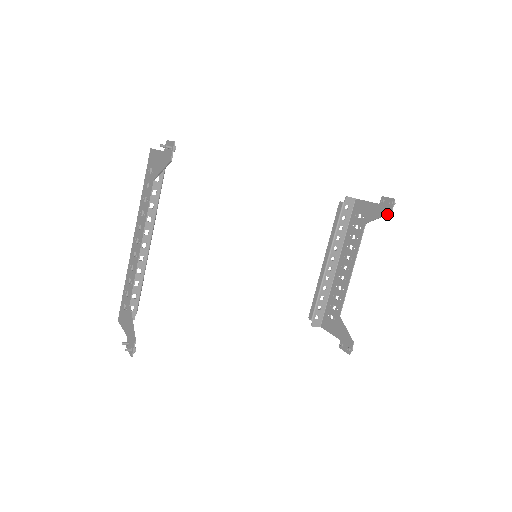
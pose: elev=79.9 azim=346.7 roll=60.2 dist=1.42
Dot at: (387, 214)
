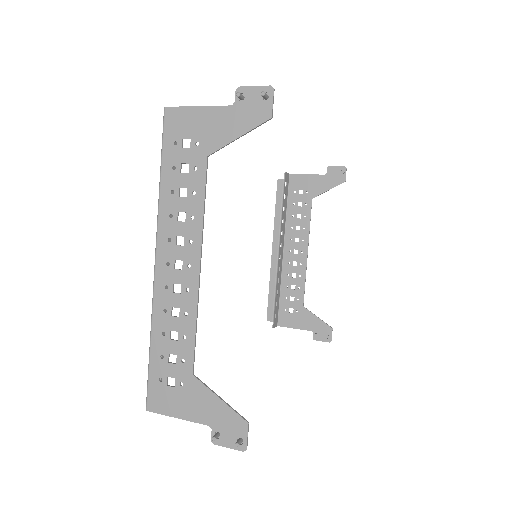
Dot at: occluded
